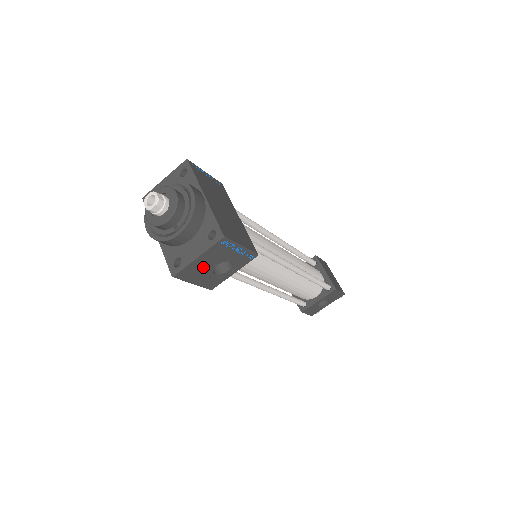
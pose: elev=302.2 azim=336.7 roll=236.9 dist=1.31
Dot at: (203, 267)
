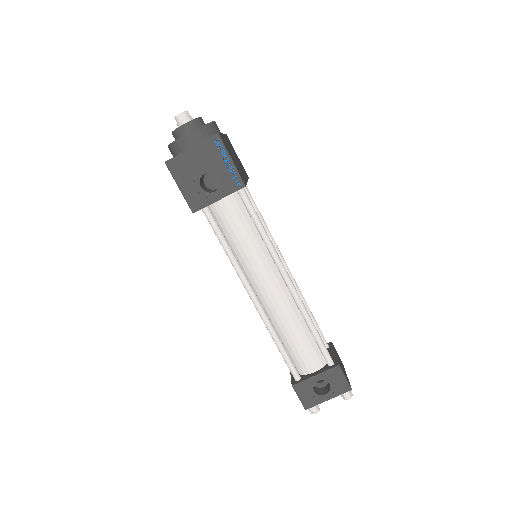
Dot at: (193, 167)
